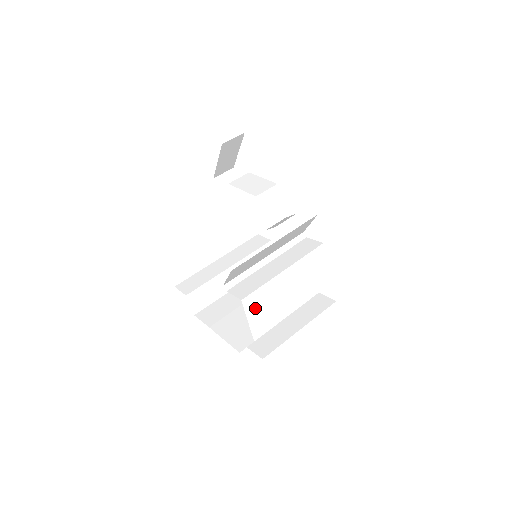
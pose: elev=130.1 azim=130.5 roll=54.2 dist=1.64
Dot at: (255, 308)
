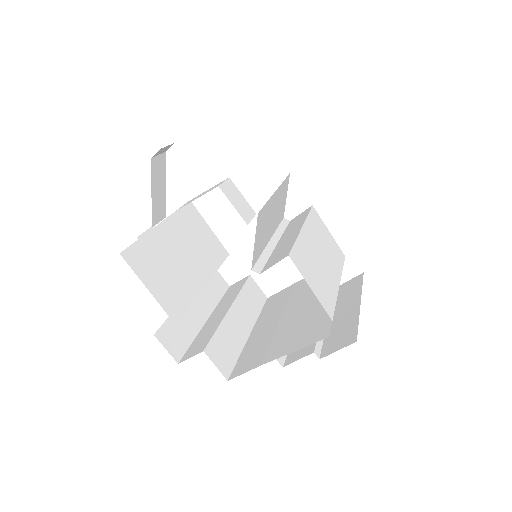
Dot at: (306, 271)
